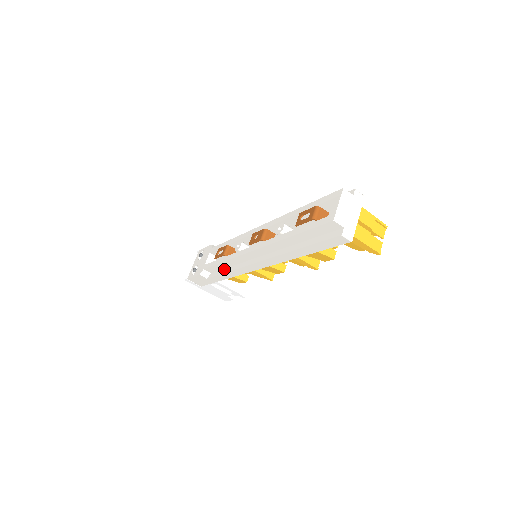
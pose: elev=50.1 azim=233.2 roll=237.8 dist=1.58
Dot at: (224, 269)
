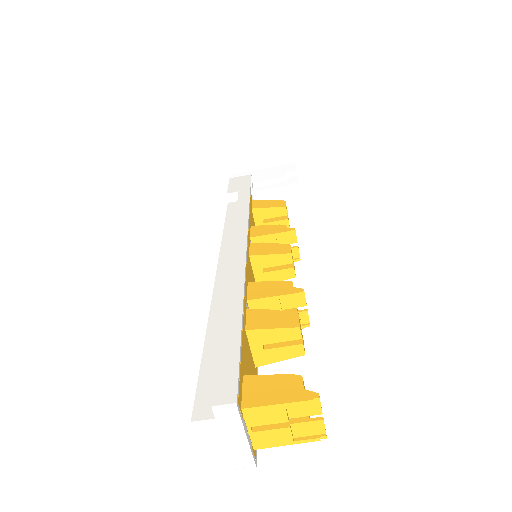
Dot at: occluded
